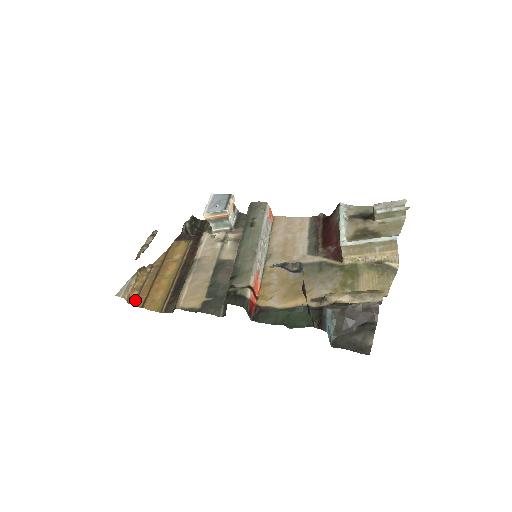
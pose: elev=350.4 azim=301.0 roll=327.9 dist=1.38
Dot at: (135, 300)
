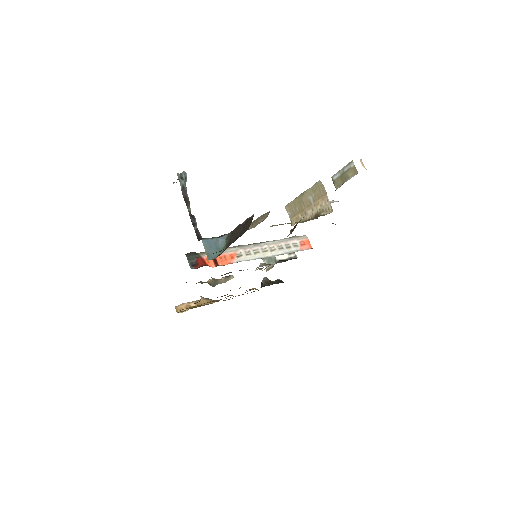
Dot at: occluded
